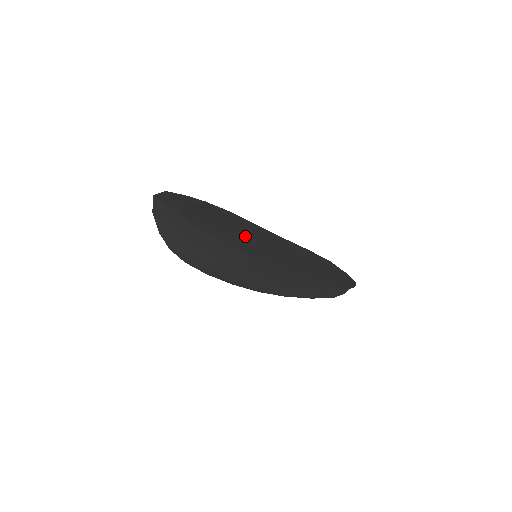
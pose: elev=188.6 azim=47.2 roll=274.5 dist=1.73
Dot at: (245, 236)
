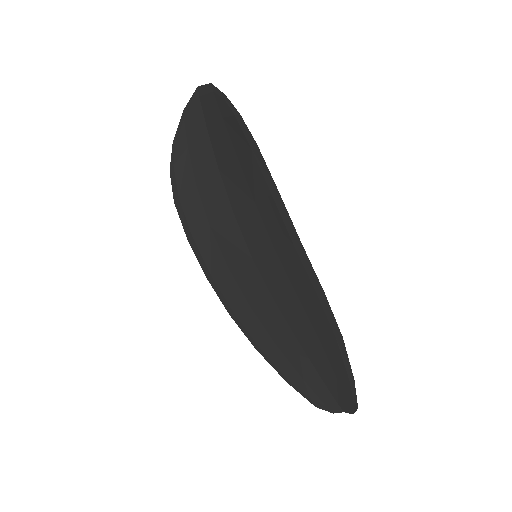
Dot at: (258, 208)
